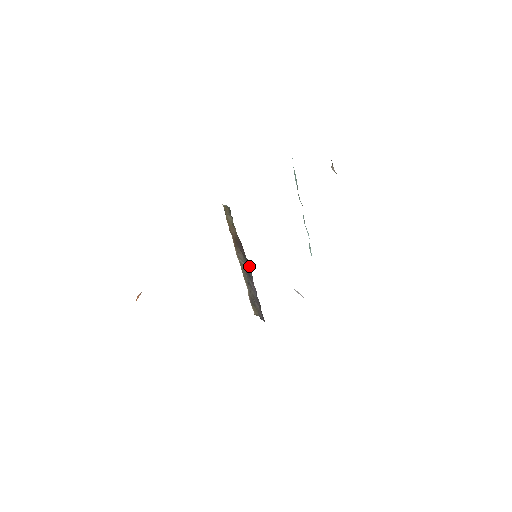
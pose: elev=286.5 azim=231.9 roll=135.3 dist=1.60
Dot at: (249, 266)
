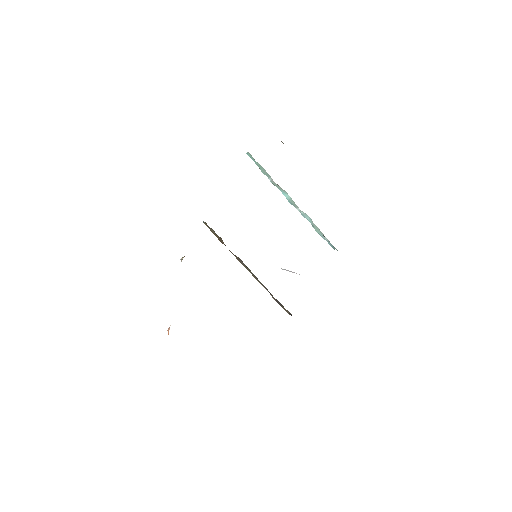
Dot at: occluded
